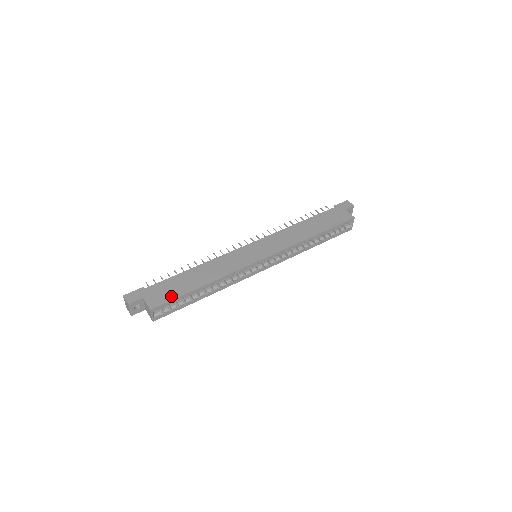
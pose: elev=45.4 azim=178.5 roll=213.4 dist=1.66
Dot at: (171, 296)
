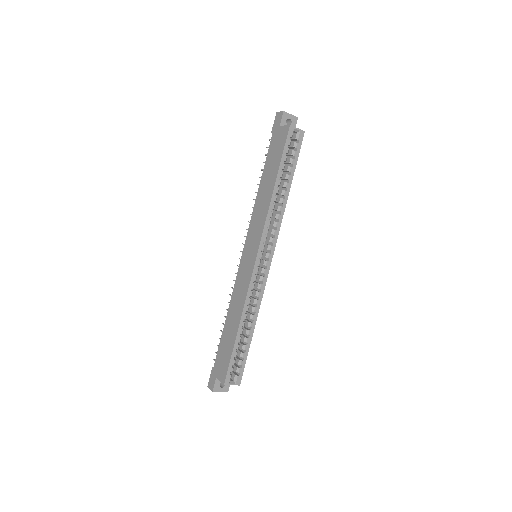
Dot at: (227, 360)
